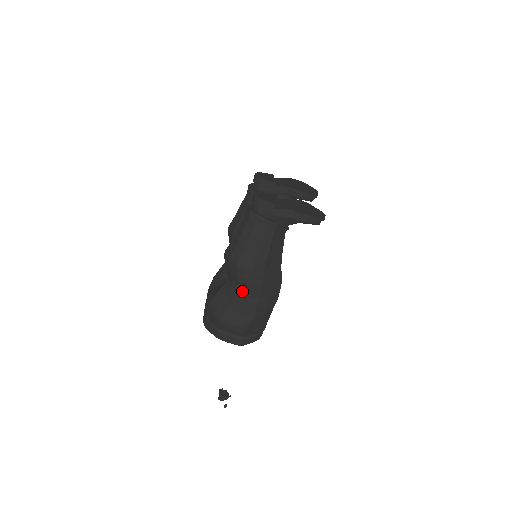
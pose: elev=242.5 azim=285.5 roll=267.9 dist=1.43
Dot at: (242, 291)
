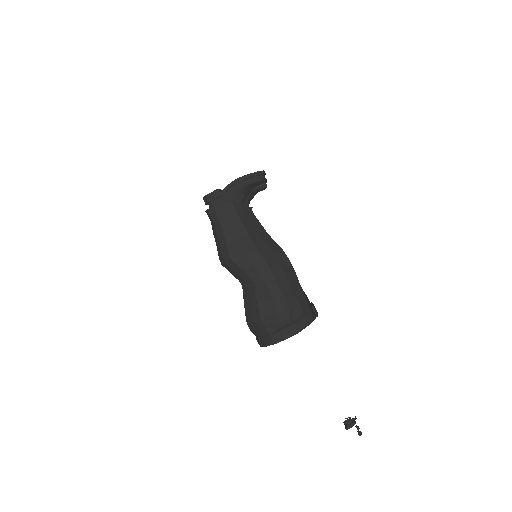
Dot at: (254, 278)
